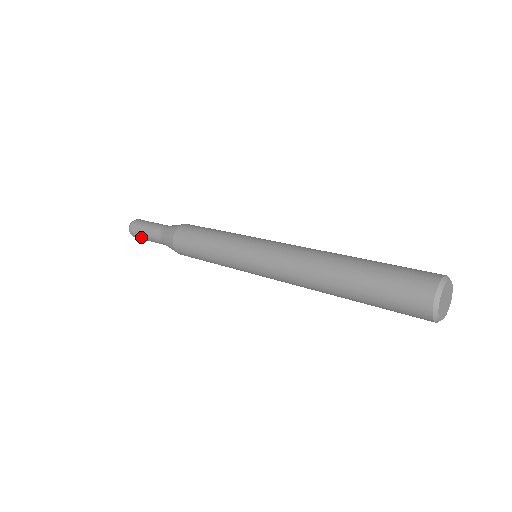
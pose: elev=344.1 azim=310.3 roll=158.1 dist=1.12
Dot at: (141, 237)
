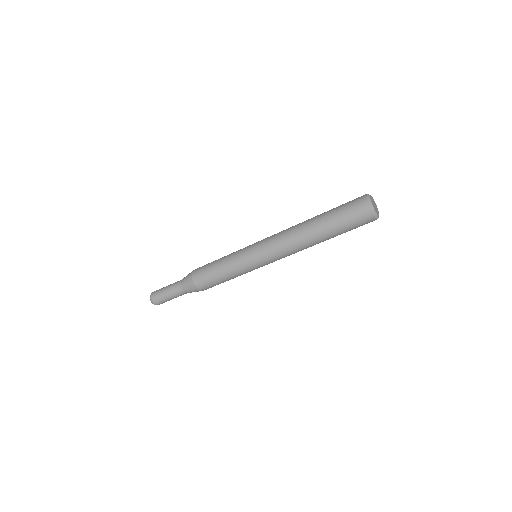
Dot at: (161, 295)
